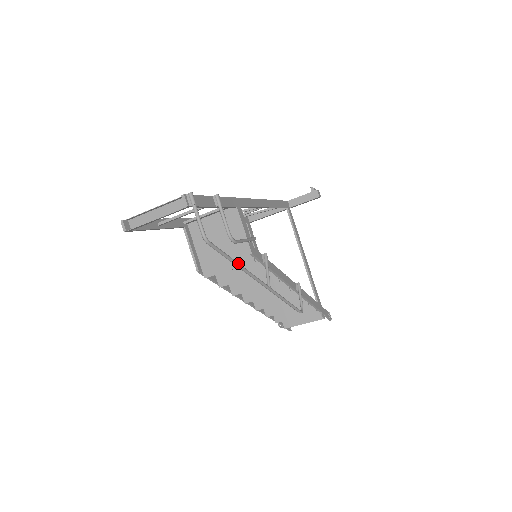
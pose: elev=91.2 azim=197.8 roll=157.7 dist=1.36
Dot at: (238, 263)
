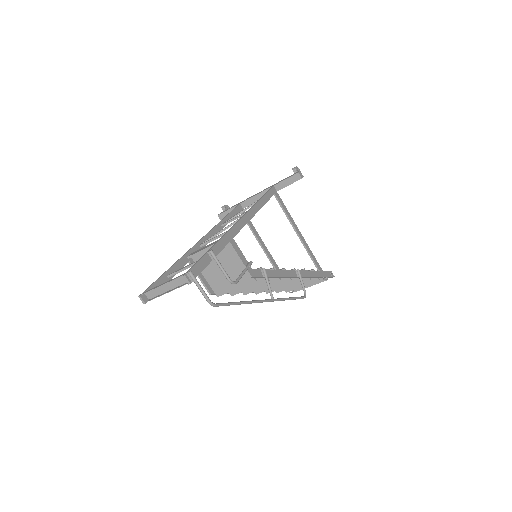
Dot at: (242, 302)
